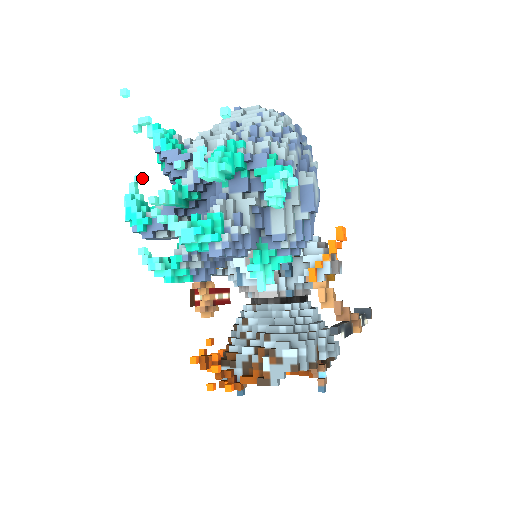
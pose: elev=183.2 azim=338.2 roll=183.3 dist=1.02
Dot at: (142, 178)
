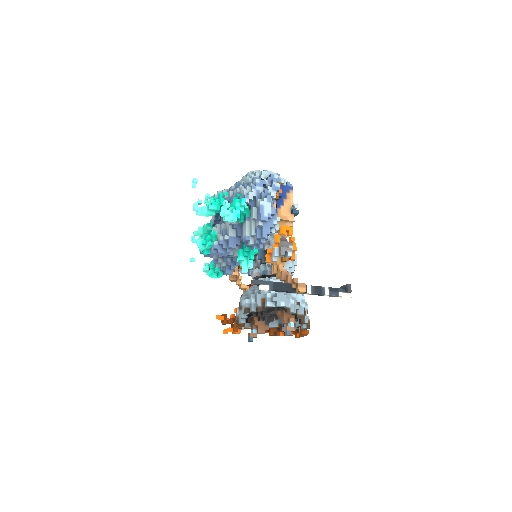
Dot at: occluded
